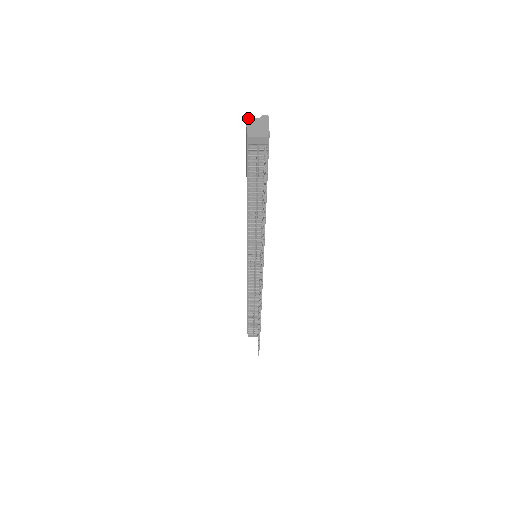
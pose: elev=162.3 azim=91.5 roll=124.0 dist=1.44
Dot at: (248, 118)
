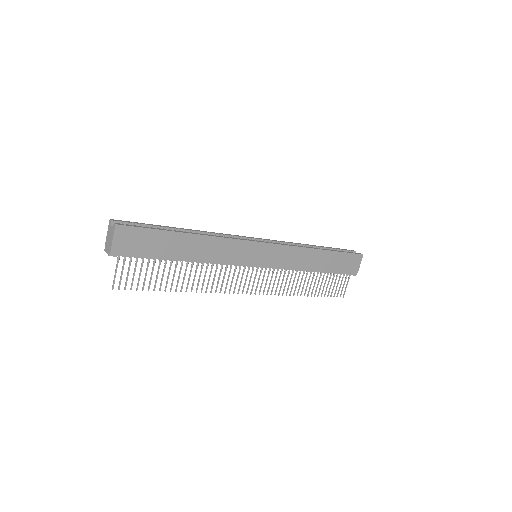
Dot at: (109, 225)
